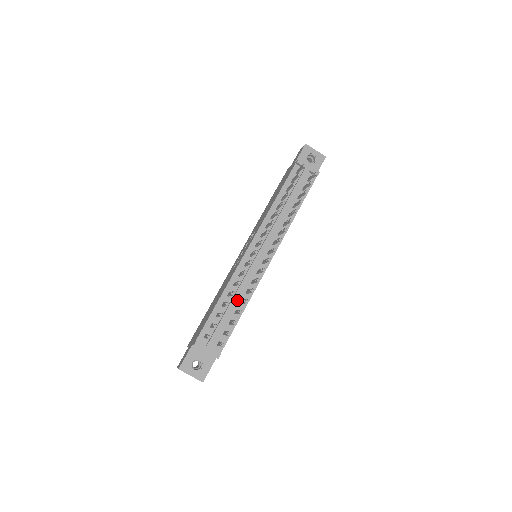
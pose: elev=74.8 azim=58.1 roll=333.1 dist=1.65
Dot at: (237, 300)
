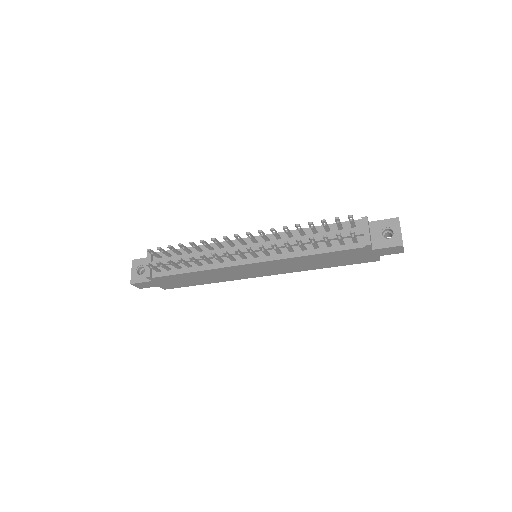
Dot at: (198, 258)
